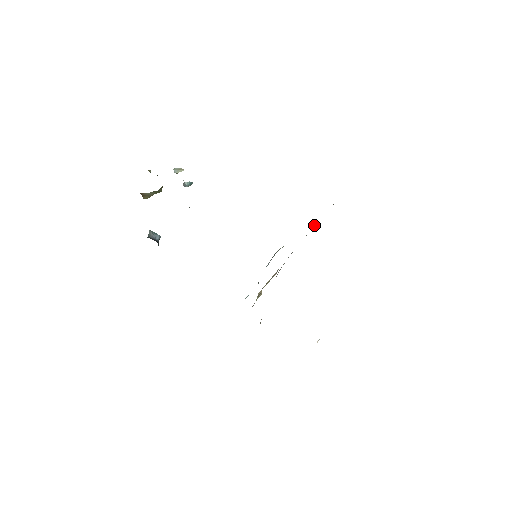
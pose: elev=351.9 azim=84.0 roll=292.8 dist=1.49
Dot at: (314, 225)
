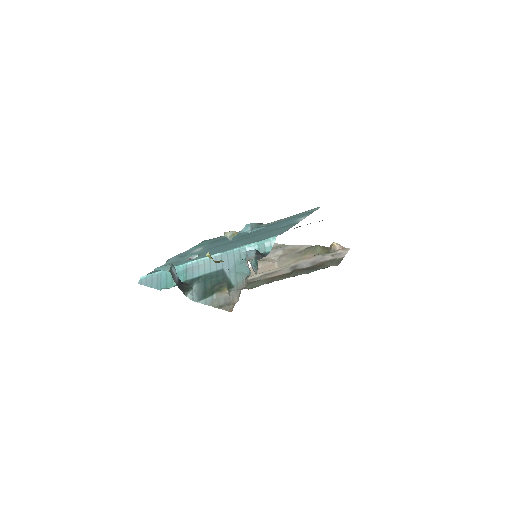
Dot at: occluded
